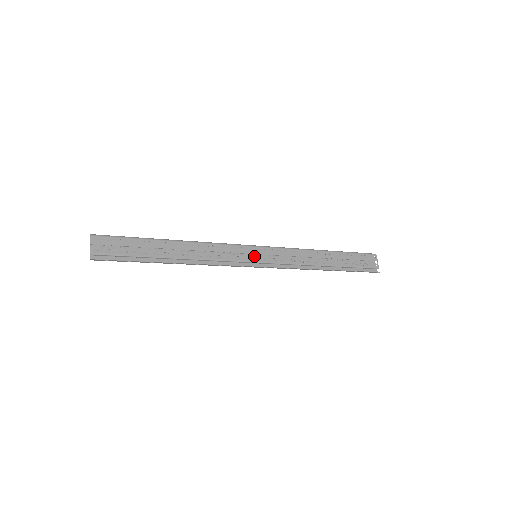
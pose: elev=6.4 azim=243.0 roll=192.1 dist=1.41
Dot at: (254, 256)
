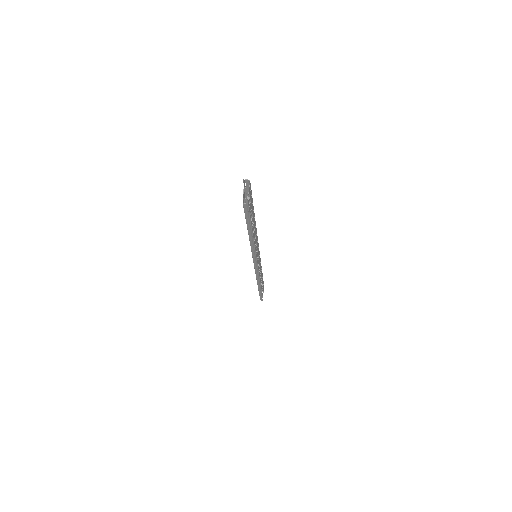
Dot at: occluded
